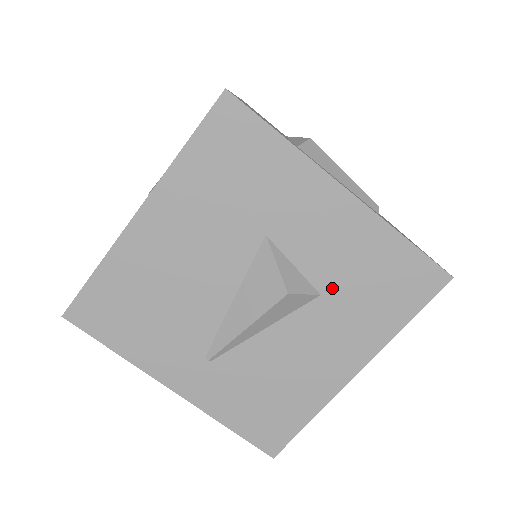
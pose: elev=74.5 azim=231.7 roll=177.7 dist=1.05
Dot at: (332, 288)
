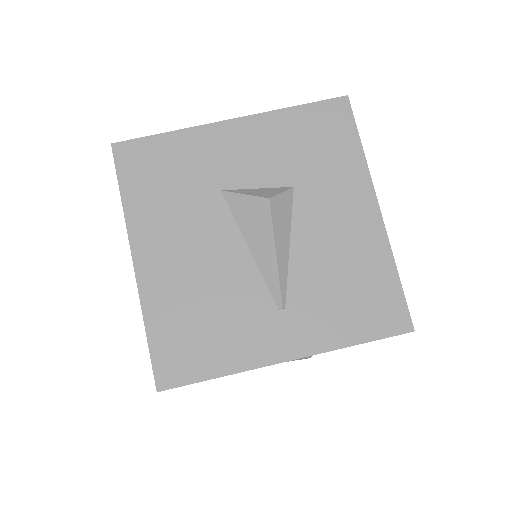
Dot at: (294, 176)
